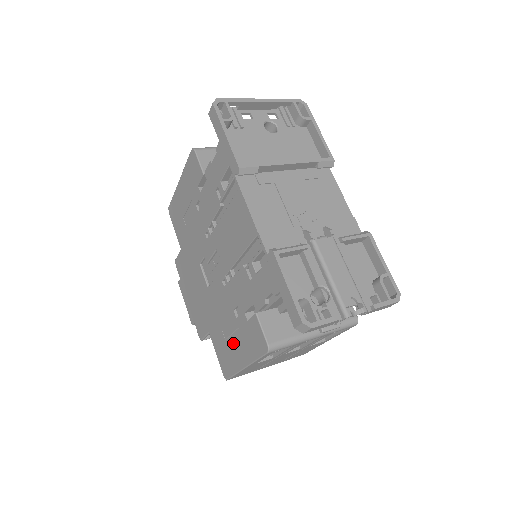
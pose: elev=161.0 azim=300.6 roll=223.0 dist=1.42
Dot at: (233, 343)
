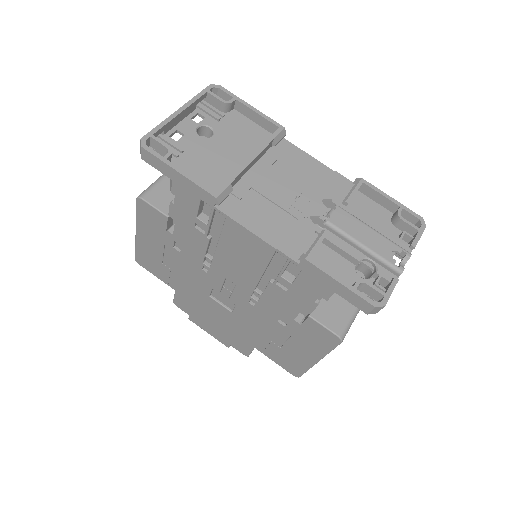
Dot at: (292, 347)
